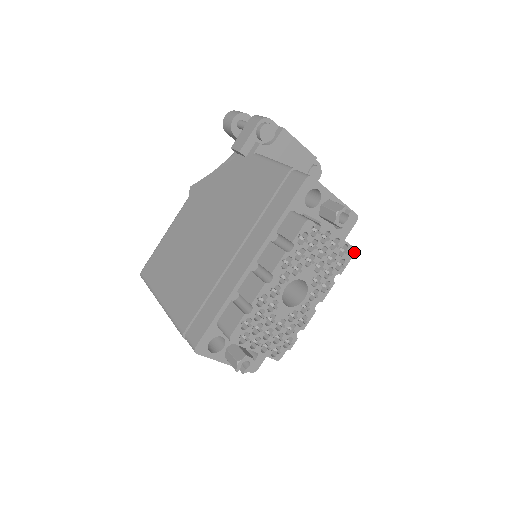
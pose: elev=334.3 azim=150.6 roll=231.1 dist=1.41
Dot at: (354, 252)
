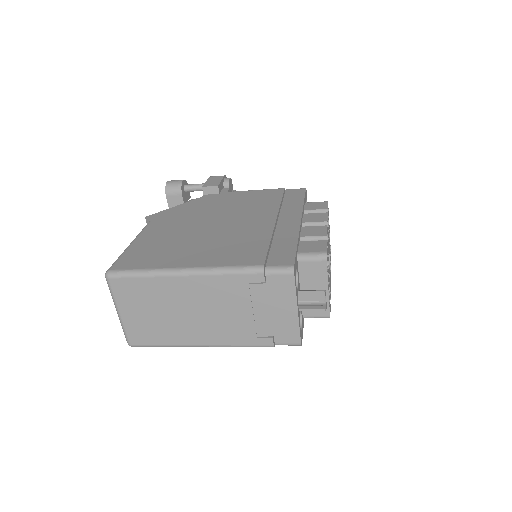
Dot at: occluded
